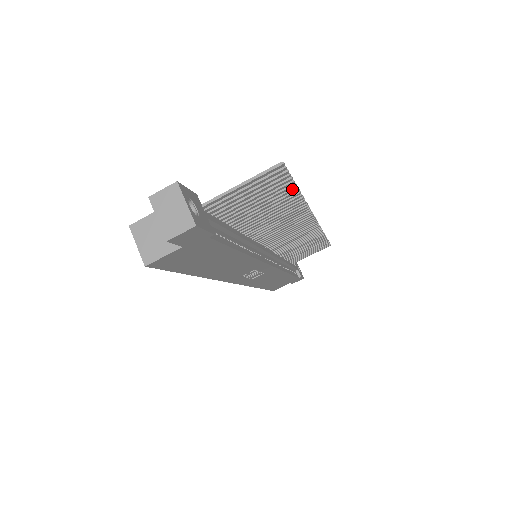
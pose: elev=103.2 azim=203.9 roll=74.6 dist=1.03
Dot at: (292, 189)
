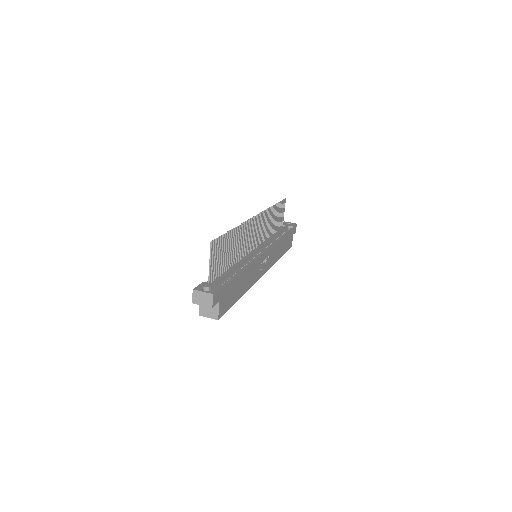
Dot at: (227, 235)
